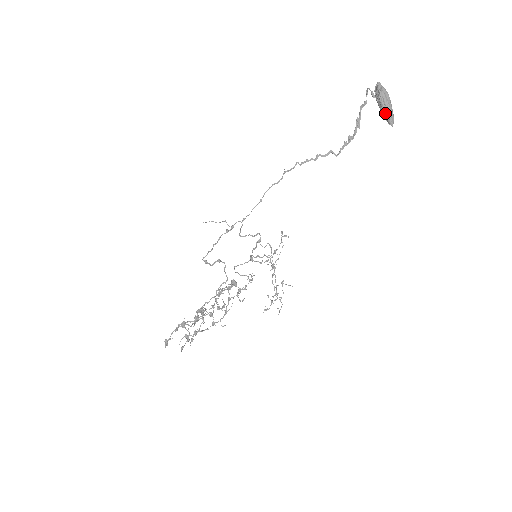
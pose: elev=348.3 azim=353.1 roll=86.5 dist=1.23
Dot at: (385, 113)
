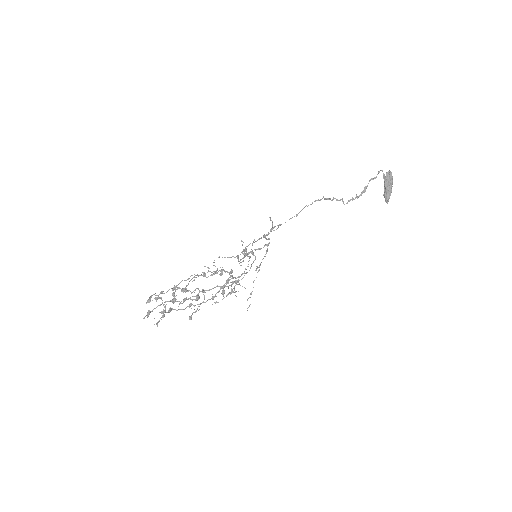
Dot at: (388, 193)
